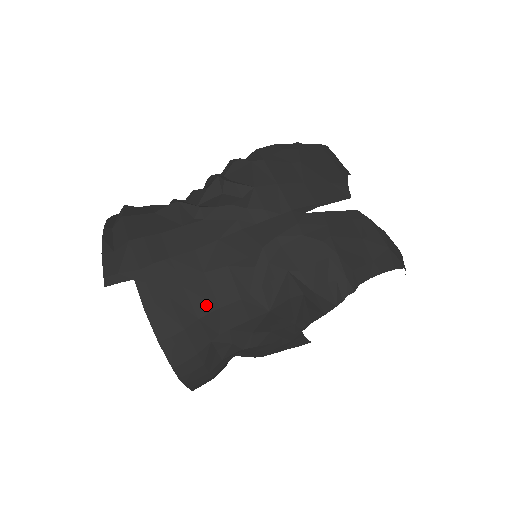
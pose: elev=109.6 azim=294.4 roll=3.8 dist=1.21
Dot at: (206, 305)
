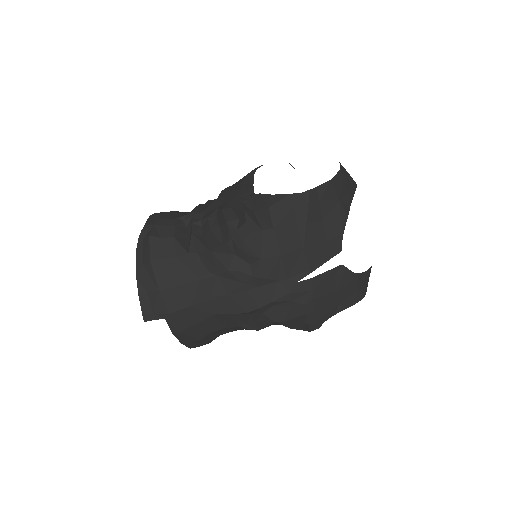
Dot at: (215, 328)
